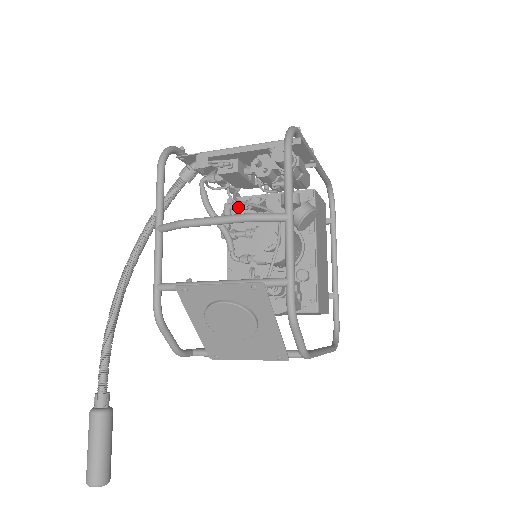
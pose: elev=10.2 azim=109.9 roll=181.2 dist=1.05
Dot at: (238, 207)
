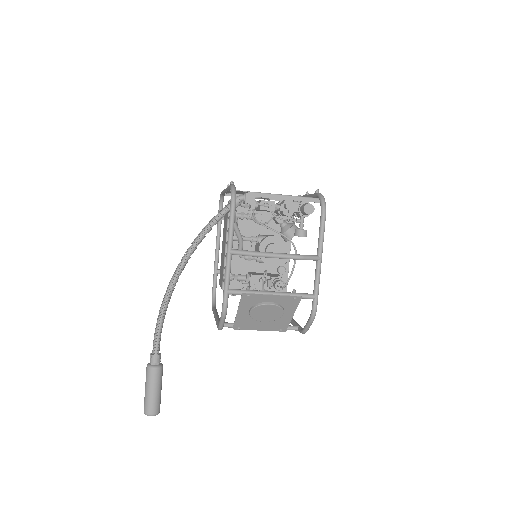
Dot at: (244, 217)
